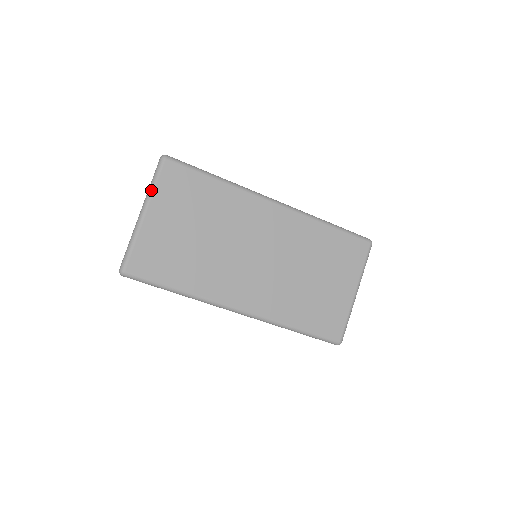
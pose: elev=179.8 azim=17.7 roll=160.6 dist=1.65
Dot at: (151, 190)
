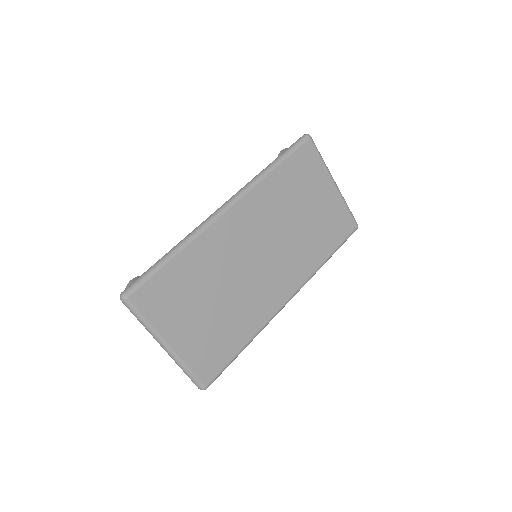
Dot at: (150, 328)
